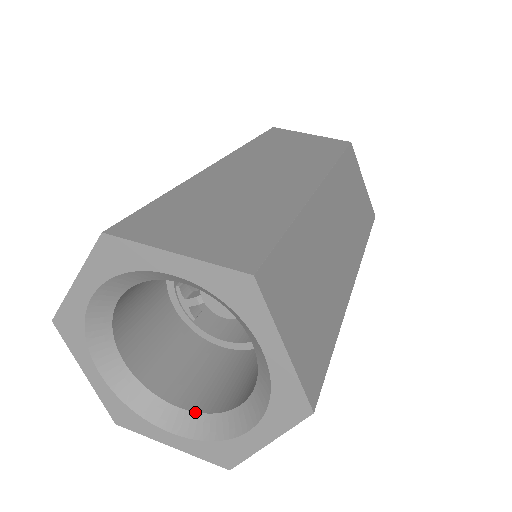
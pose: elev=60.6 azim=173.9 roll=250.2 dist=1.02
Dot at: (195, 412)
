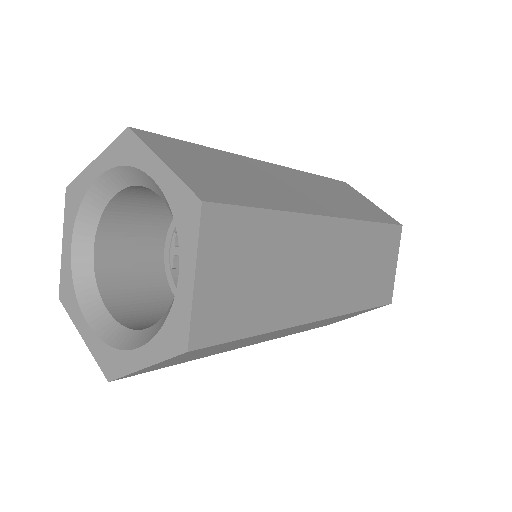
Dot at: (116, 320)
